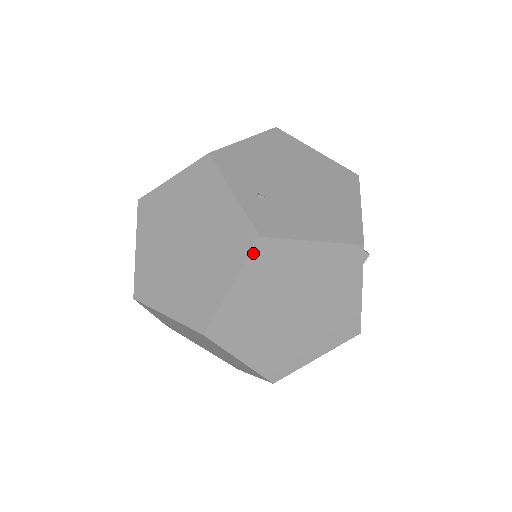
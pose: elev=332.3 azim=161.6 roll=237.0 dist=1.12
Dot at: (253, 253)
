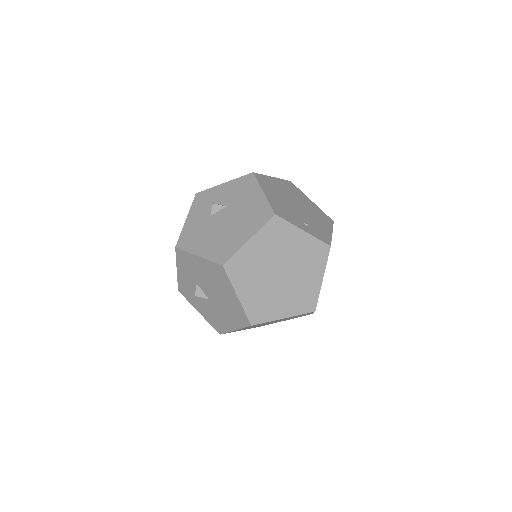
Dot at: occluded
